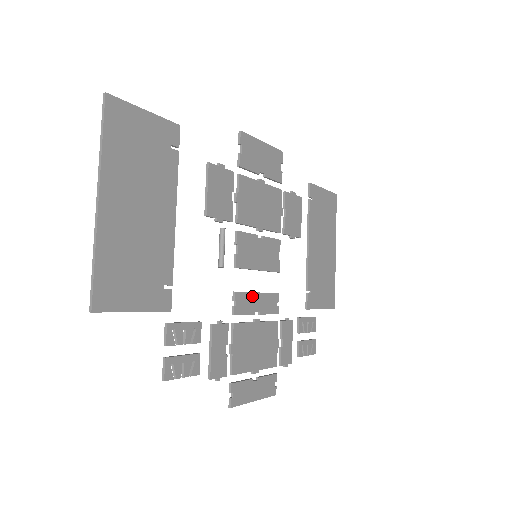
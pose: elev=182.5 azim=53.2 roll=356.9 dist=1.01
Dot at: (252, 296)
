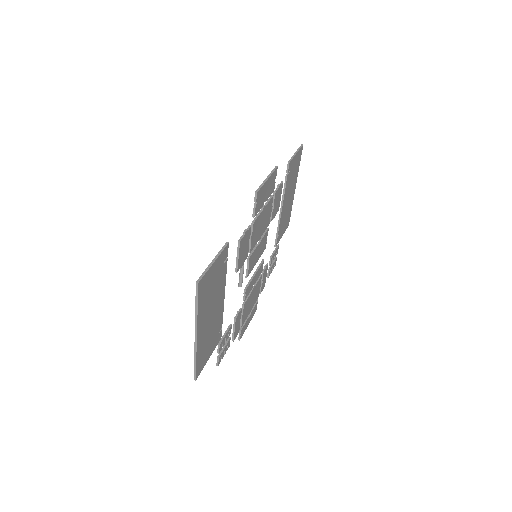
Dot at: (252, 280)
